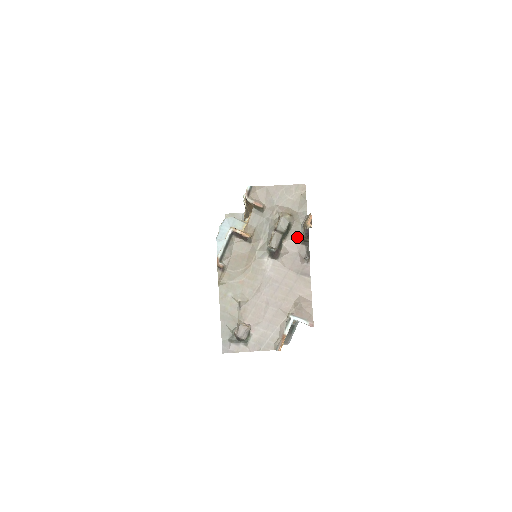
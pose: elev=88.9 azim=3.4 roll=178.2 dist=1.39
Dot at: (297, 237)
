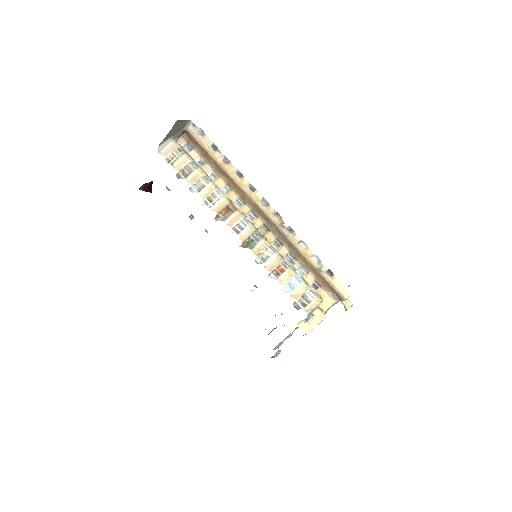
Dot at: occluded
